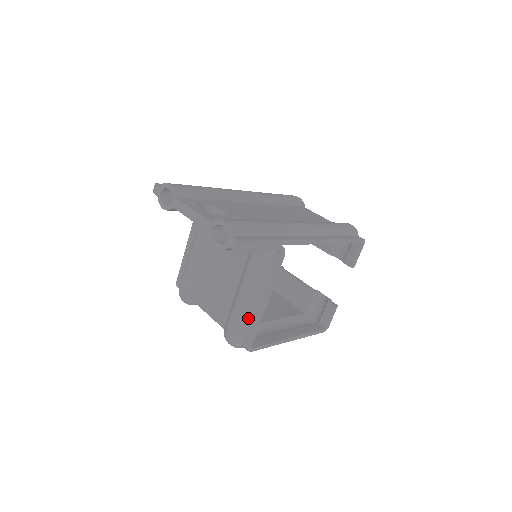
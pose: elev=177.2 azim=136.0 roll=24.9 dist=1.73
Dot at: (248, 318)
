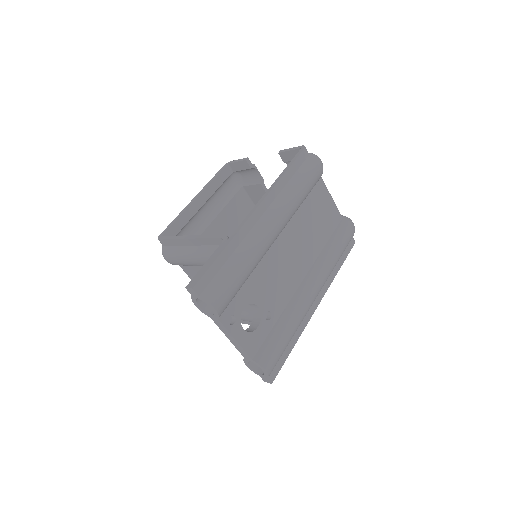
Dot at: occluded
